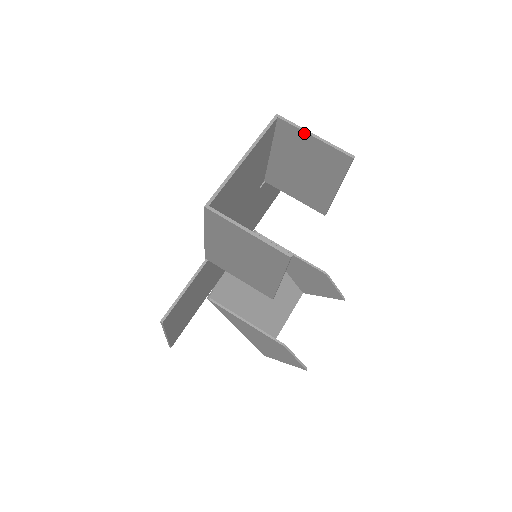
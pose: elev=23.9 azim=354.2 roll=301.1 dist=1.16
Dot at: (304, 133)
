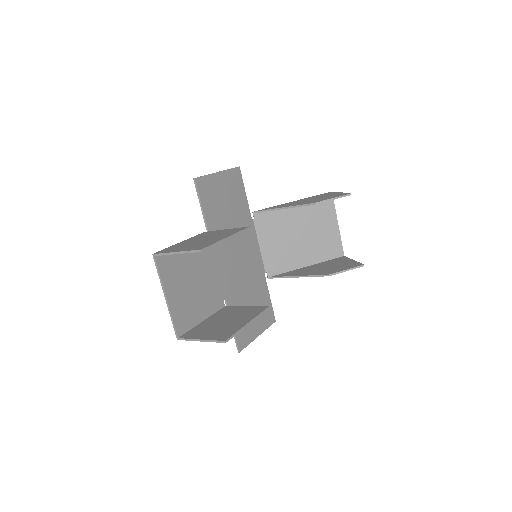
Dot at: (171, 254)
